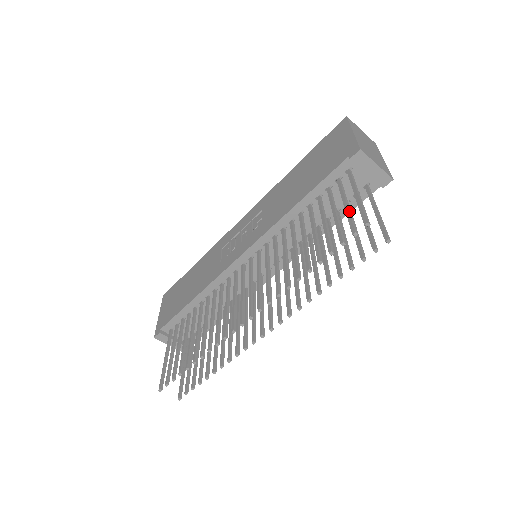
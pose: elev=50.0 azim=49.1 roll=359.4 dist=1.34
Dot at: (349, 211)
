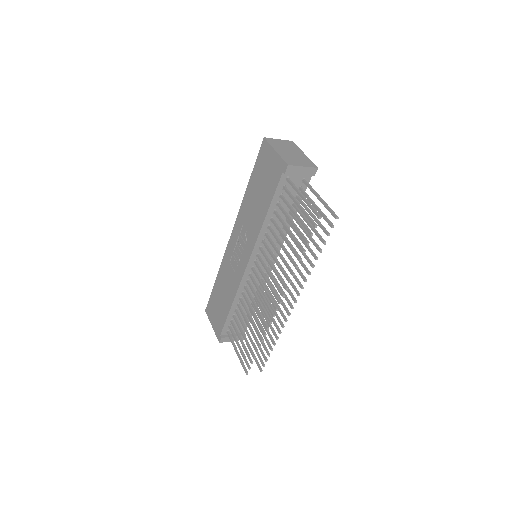
Dot at: (304, 211)
